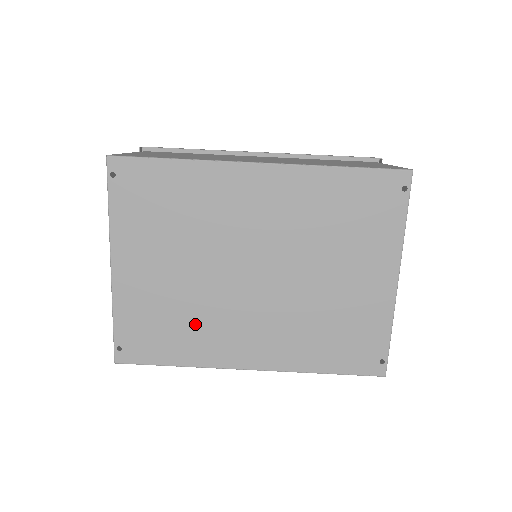
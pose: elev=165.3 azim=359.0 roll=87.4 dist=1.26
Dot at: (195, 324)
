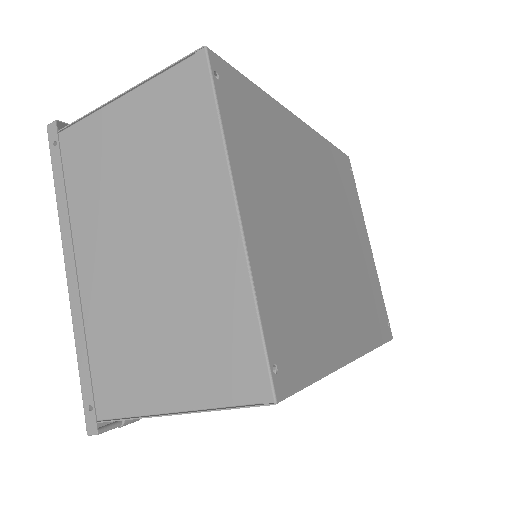
Dot at: (316, 304)
